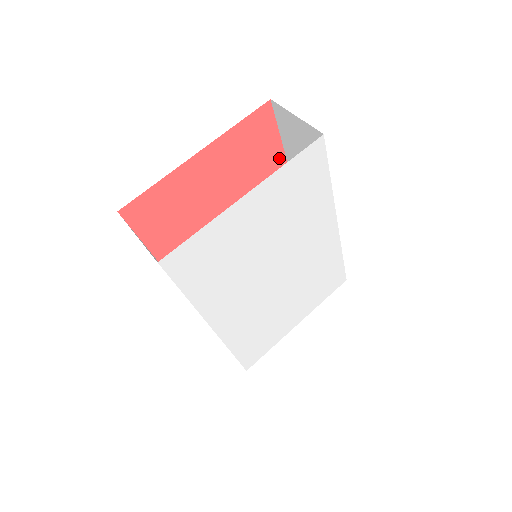
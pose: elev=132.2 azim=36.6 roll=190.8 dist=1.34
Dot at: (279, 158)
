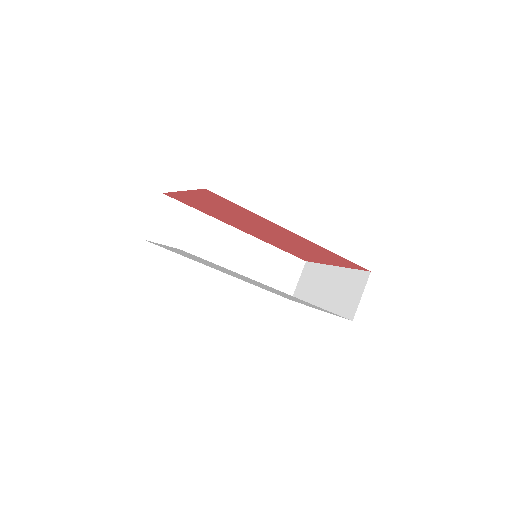
Dot at: (255, 215)
